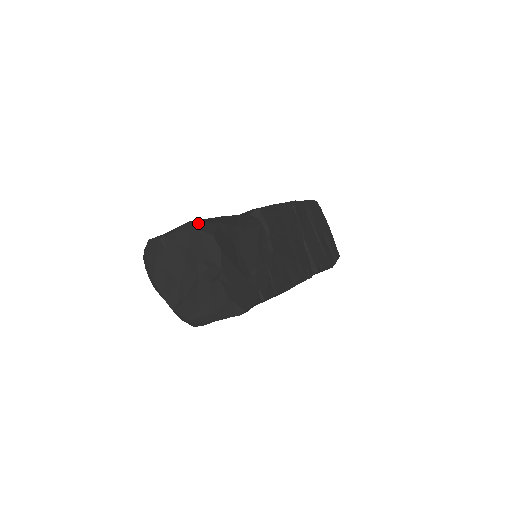
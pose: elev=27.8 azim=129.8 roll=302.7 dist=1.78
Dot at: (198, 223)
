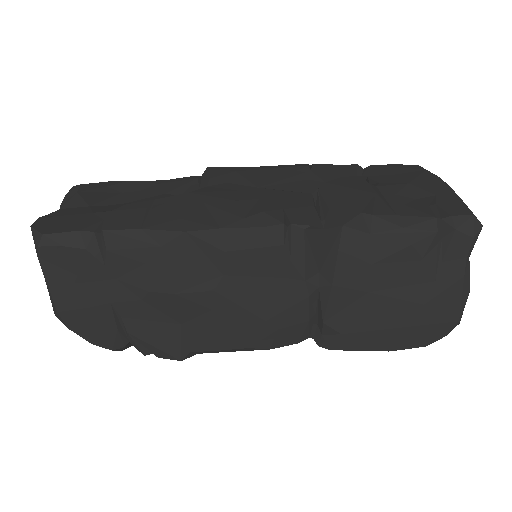
Dot at: occluded
